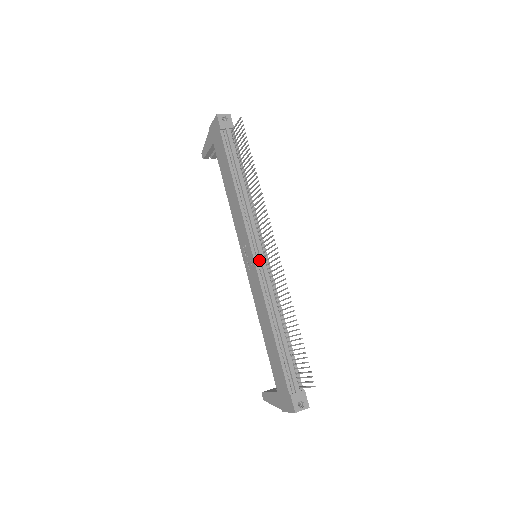
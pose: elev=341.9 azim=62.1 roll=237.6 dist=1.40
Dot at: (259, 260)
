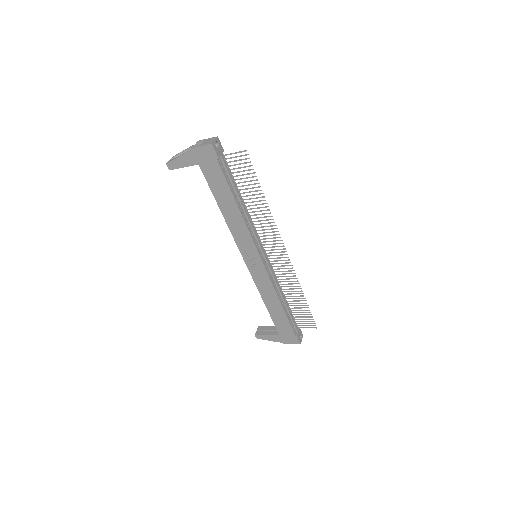
Dot at: (265, 261)
